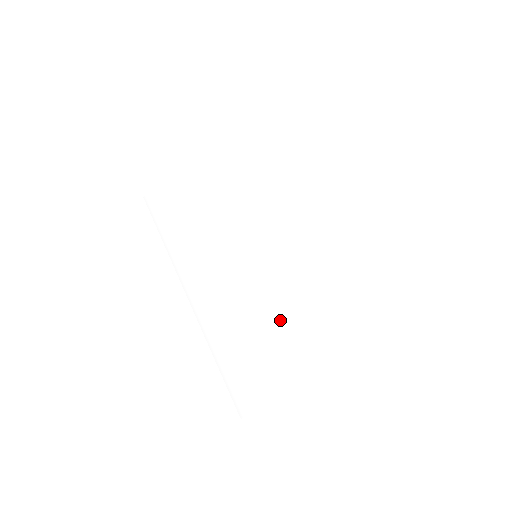
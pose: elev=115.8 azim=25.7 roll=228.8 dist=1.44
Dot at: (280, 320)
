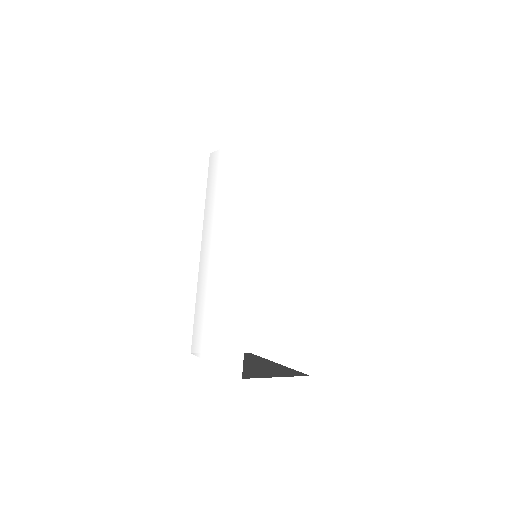
Dot at: (227, 325)
